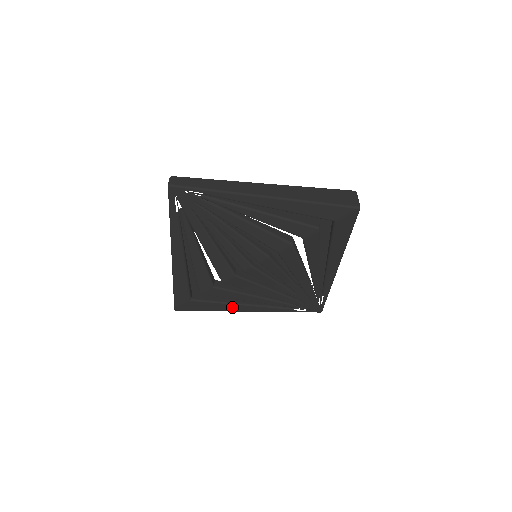
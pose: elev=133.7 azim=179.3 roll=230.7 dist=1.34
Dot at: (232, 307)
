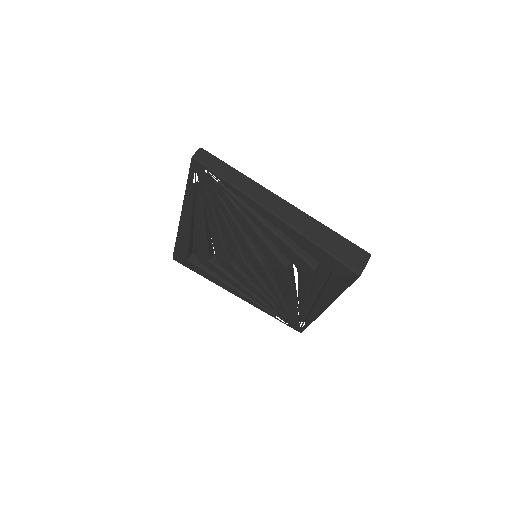
Dot at: (222, 284)
